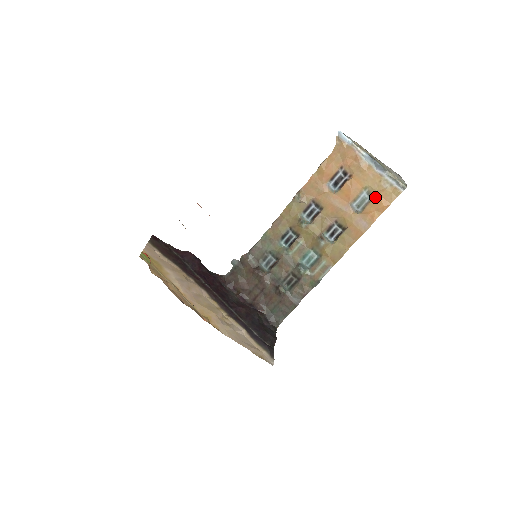
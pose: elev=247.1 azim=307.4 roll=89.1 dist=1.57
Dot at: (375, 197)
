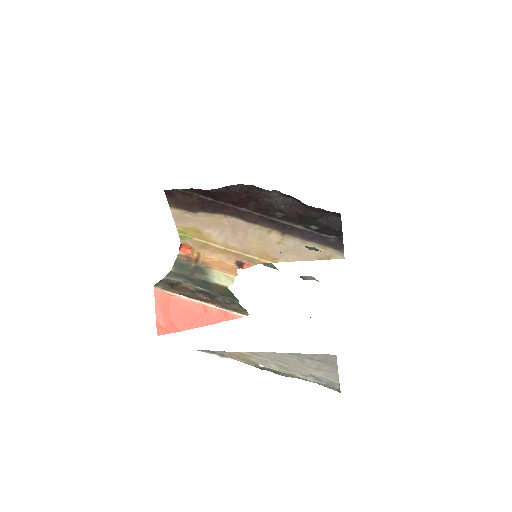
Dot at: occluded
